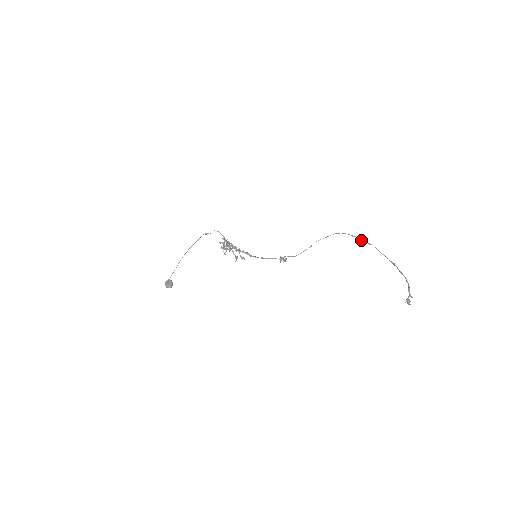
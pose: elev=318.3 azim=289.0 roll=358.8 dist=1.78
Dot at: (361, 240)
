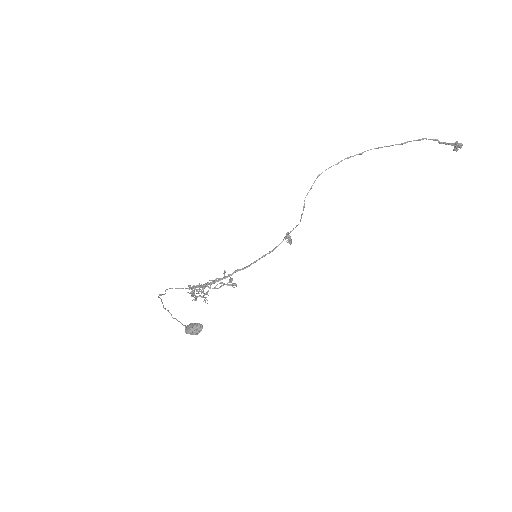
Dot at: (350, 157)
